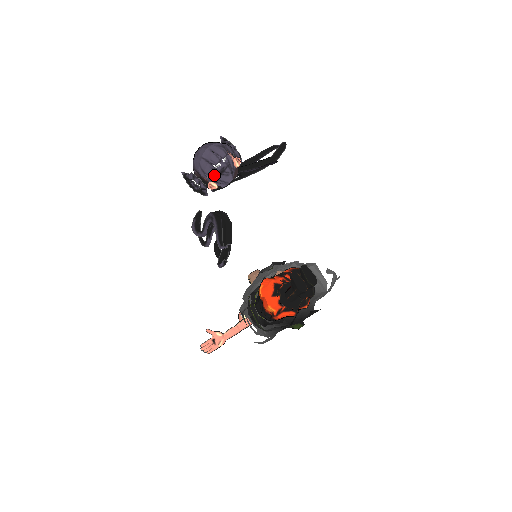
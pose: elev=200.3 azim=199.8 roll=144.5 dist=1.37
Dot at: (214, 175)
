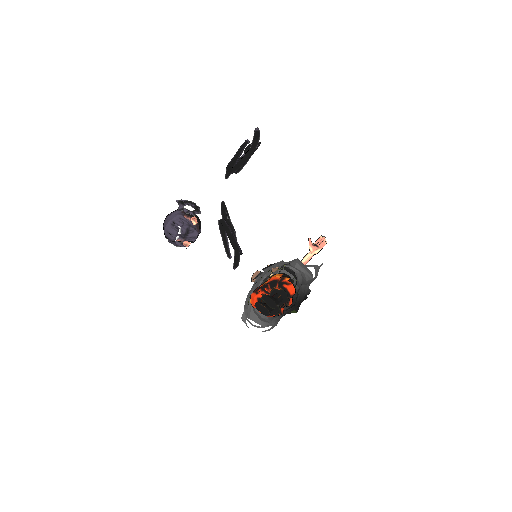
Dot at: (184, 236)
